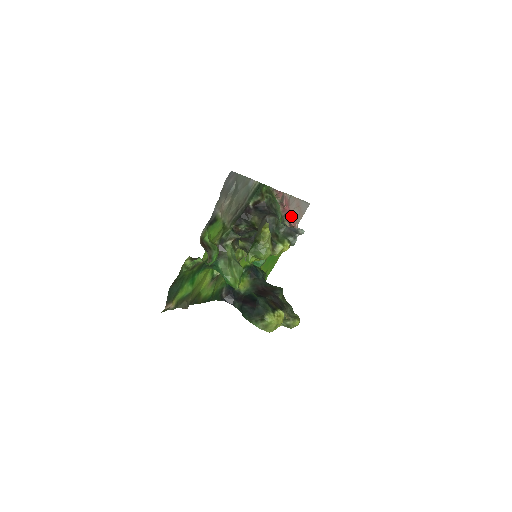
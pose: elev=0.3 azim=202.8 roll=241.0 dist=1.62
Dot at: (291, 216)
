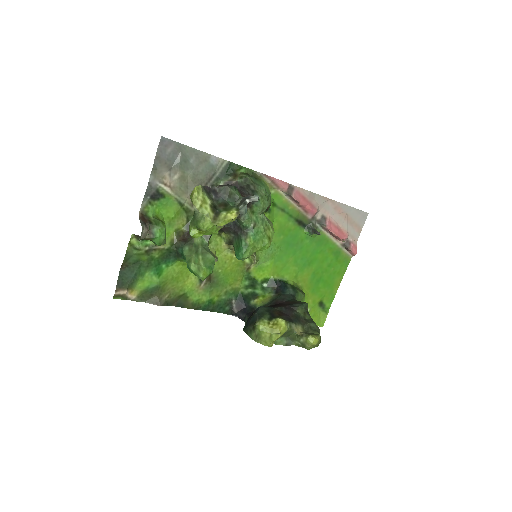
Dot at: (327, 222)
